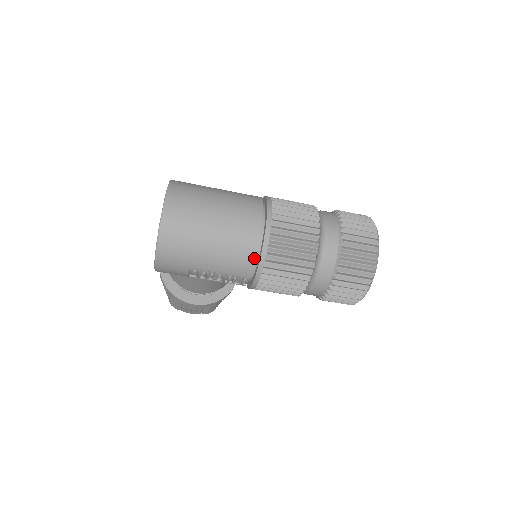
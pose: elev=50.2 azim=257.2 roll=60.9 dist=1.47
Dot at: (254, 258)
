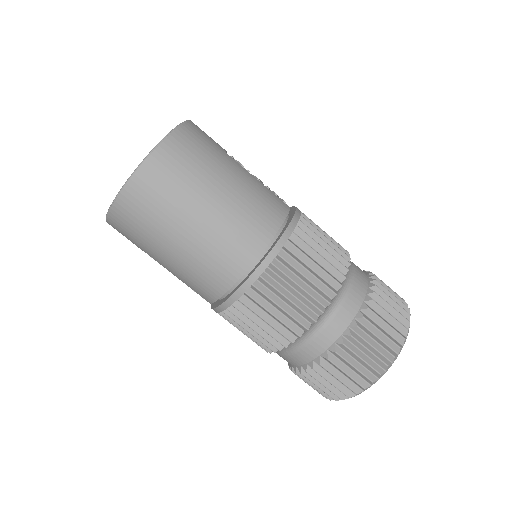
Dot at: (220, 294)
